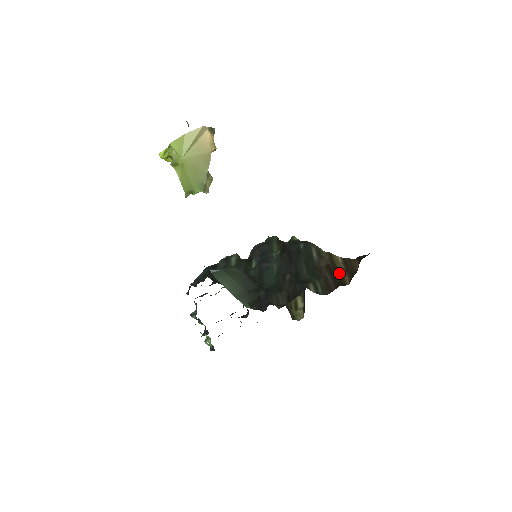
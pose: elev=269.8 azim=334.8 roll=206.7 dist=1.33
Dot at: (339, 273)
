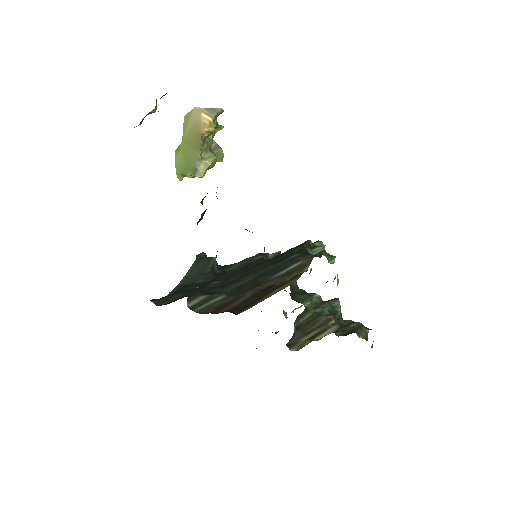
Dot at: (260, 299)
